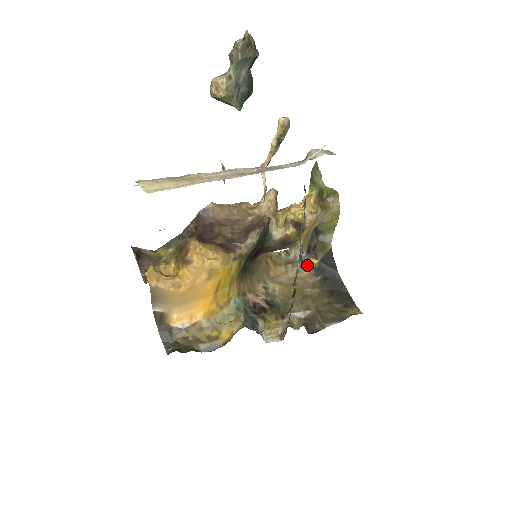
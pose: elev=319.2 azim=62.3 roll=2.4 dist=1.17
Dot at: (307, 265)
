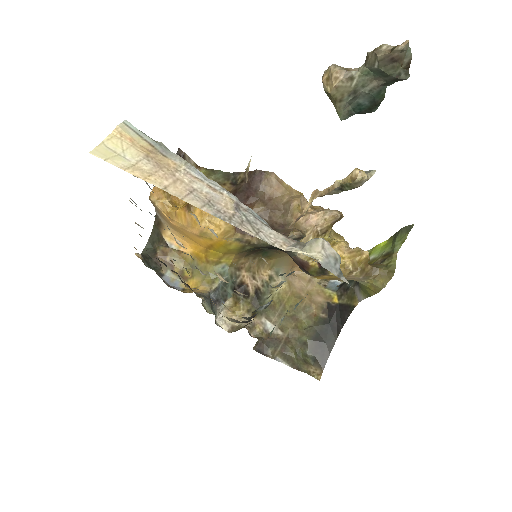
Dot at: (328, 295)
